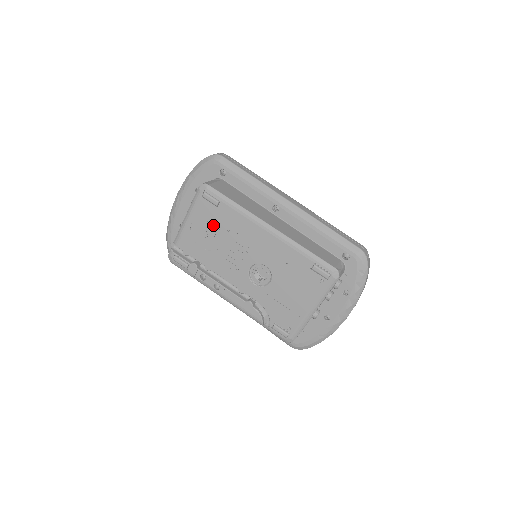
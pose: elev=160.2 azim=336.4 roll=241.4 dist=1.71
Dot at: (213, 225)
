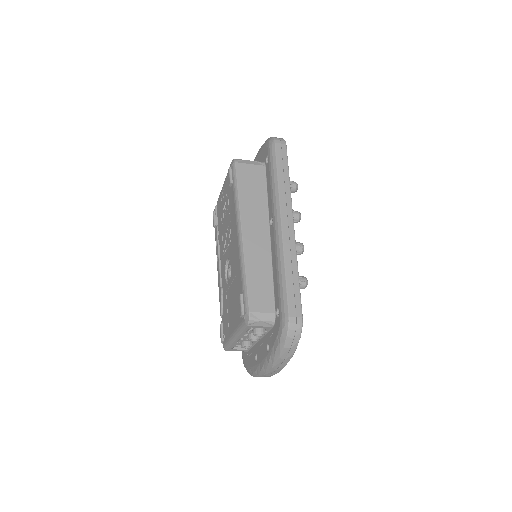
Dot at: (227, 202)
